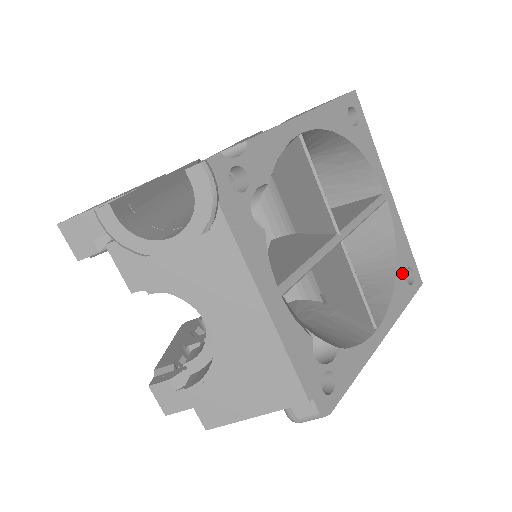
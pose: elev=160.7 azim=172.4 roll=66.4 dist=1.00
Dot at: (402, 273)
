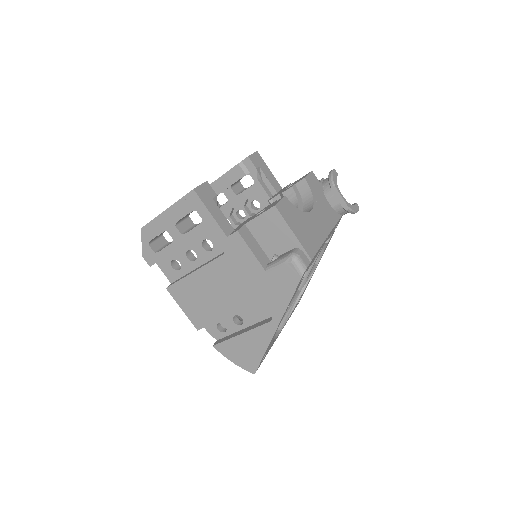
Dot at: occluded
